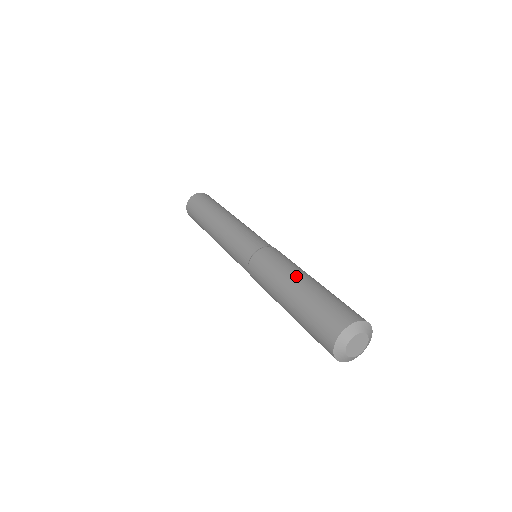
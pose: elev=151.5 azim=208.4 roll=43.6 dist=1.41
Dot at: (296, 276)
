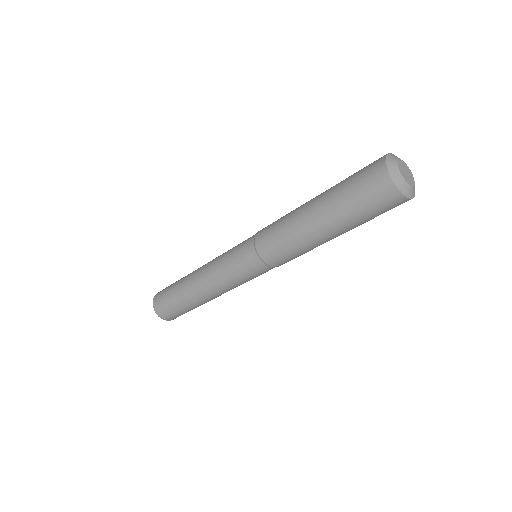
Dot at: occluded
